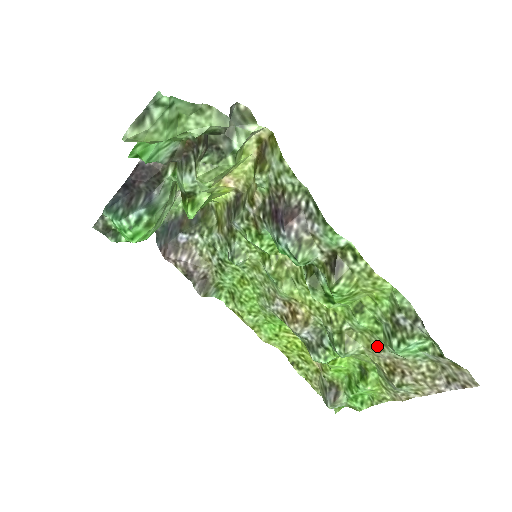
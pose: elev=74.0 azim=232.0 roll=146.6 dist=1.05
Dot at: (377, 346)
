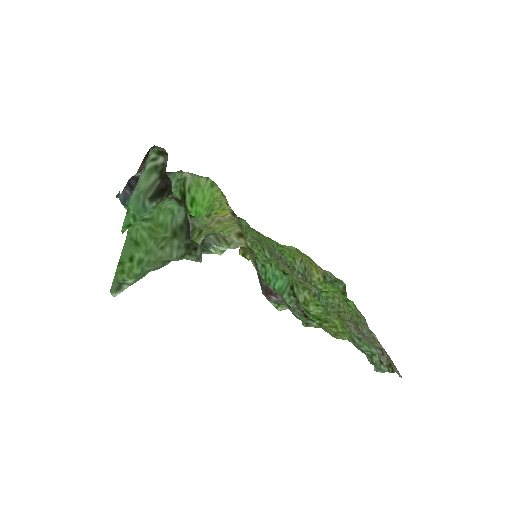
Dot at: occluded
